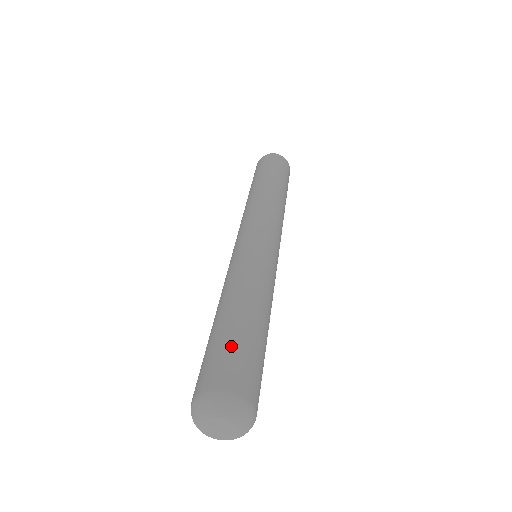
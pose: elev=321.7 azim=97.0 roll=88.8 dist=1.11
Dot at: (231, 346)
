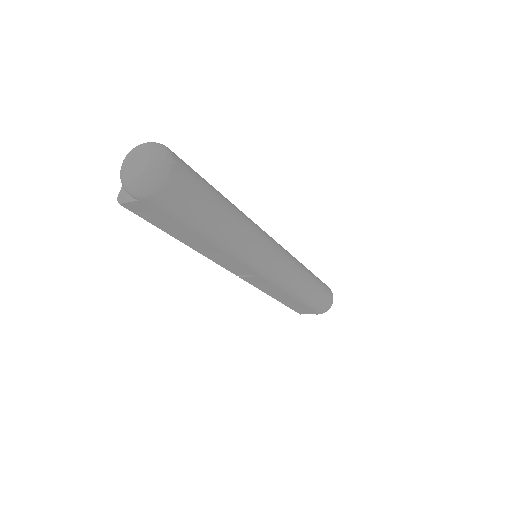
Dot at: occluded
